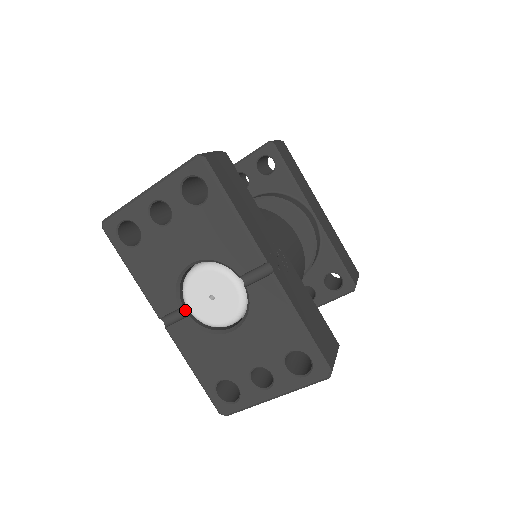
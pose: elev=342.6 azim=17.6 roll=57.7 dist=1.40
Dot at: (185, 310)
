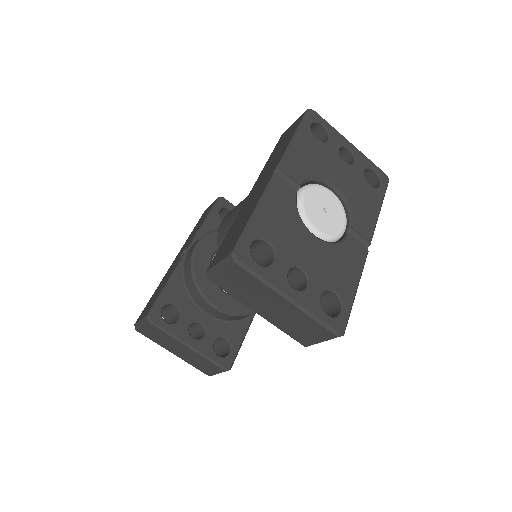
Dot at: (296, 190)
